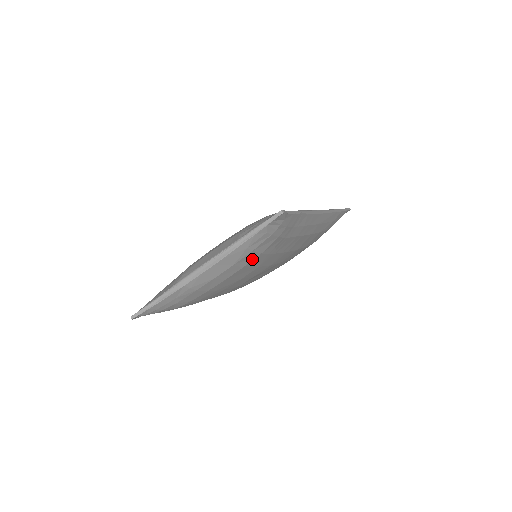
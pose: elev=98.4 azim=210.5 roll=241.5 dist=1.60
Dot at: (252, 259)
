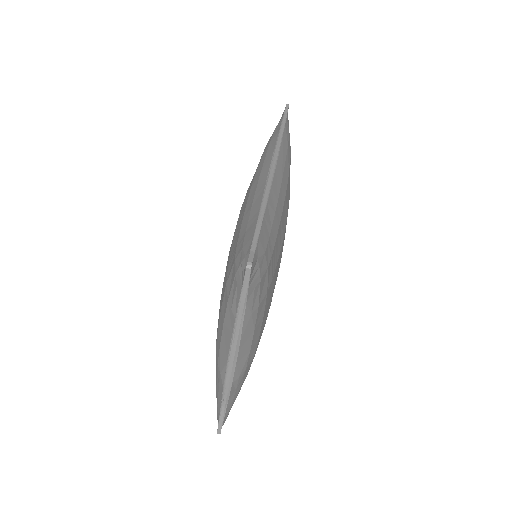
Dot at: (264, 304)
